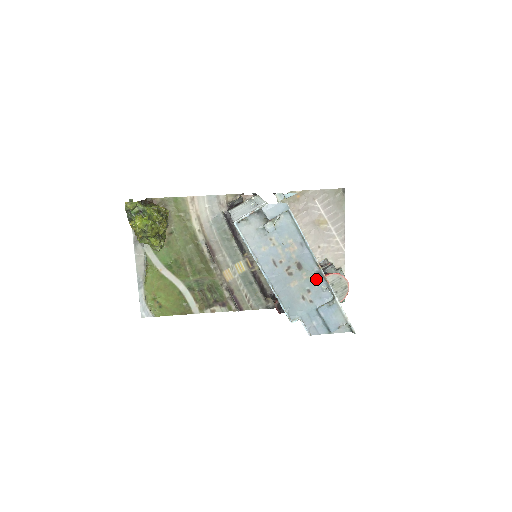
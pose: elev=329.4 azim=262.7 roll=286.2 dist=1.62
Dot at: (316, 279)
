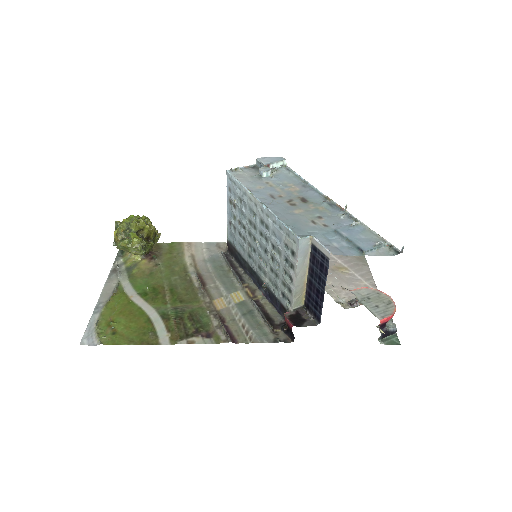
Dot at: (328, 210)
